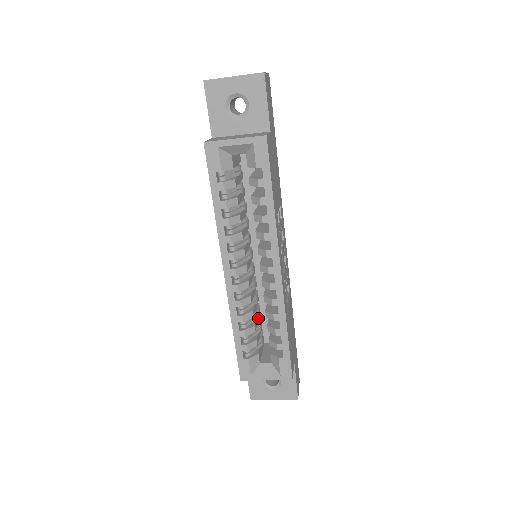
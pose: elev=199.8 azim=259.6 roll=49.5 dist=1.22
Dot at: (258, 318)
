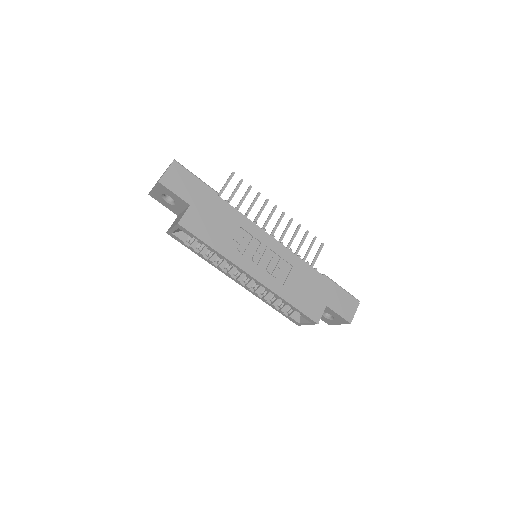
Dot at: occluded
